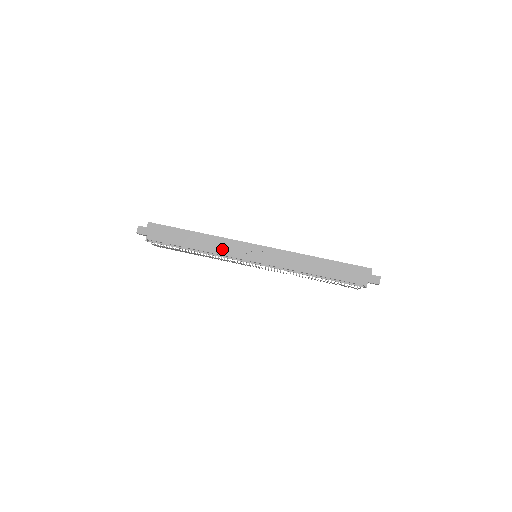
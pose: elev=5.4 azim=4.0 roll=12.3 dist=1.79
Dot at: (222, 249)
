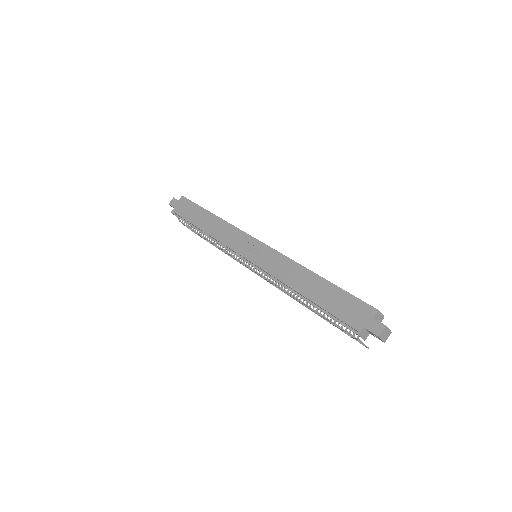
Dot at: (224, 236)
